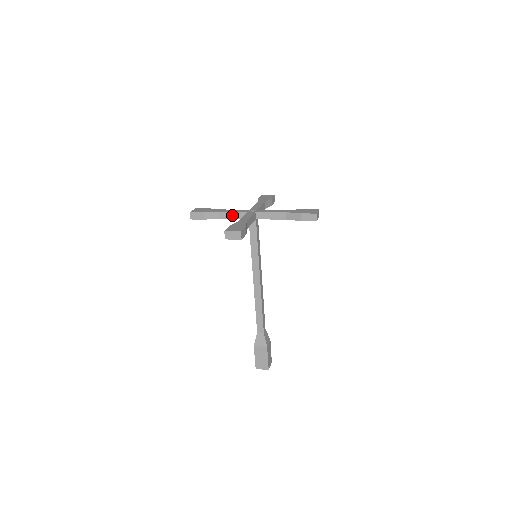
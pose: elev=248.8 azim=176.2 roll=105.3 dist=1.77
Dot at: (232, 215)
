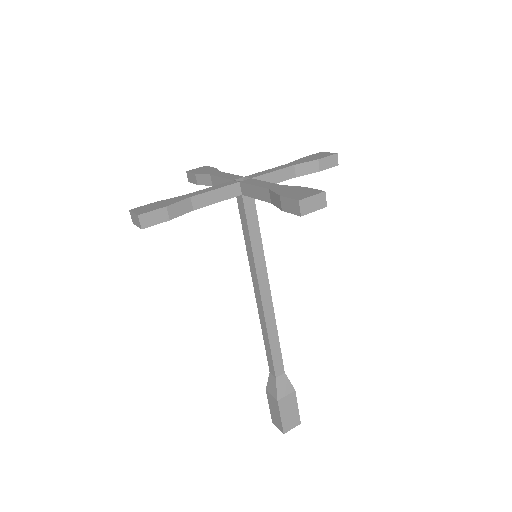
Dot at: (214, 196)
